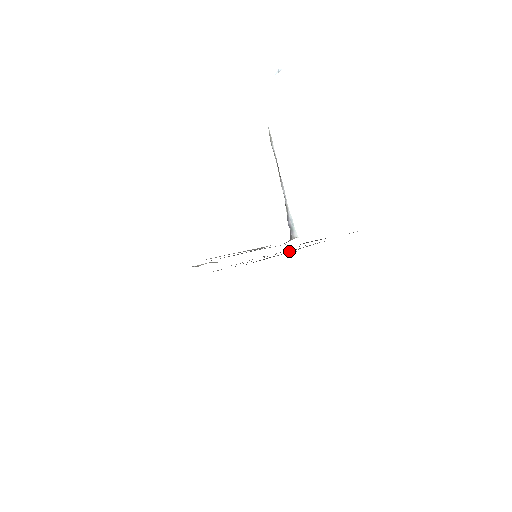
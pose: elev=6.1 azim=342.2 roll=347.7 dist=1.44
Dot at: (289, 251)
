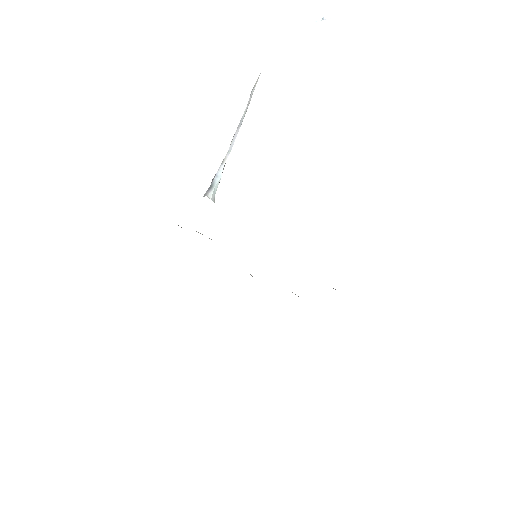
Dot at: occluded
